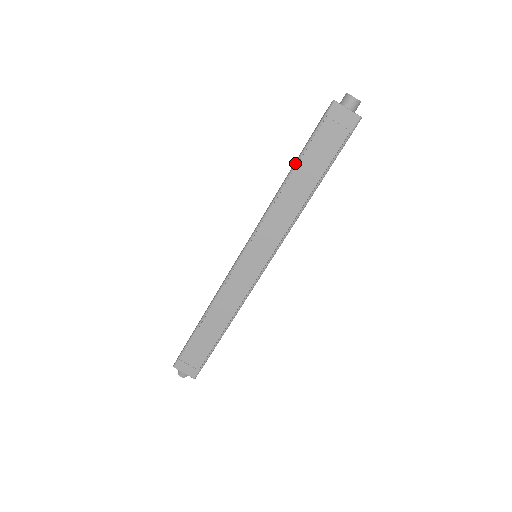
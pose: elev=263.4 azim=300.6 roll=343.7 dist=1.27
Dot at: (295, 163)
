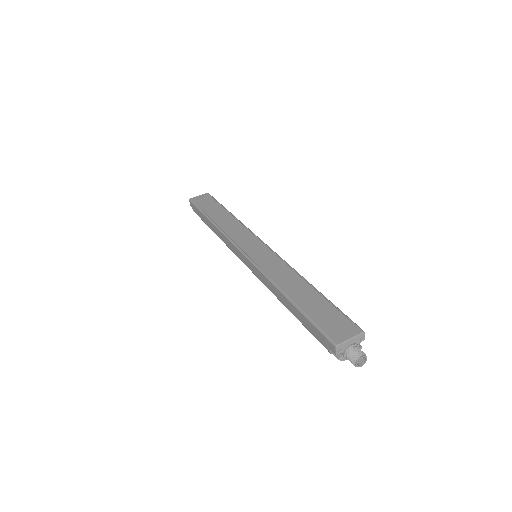
Dot at: (206, 217)
